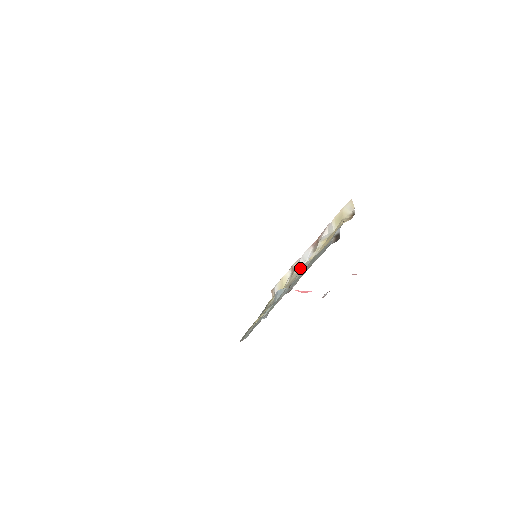
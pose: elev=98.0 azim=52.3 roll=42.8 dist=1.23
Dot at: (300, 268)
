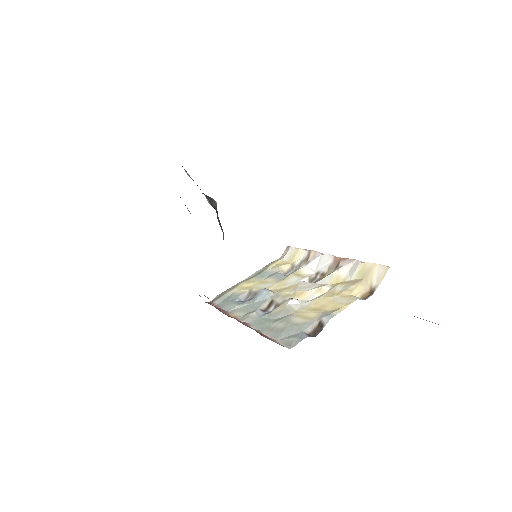
Dot at: (283, 304)
